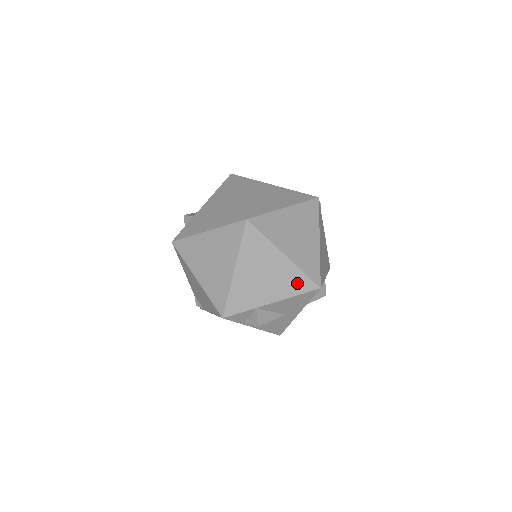
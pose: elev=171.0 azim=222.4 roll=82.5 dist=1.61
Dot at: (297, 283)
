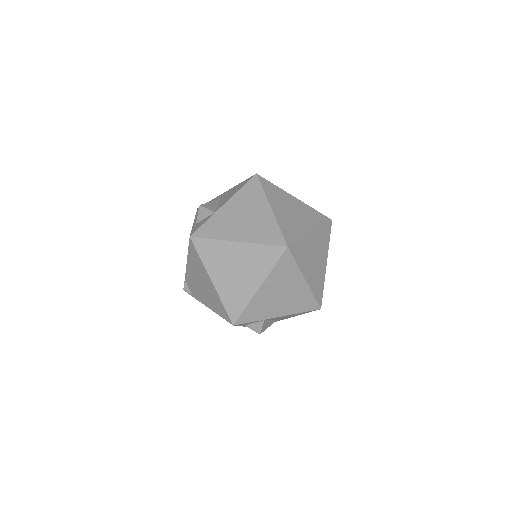
Dot at: (305, 303)
